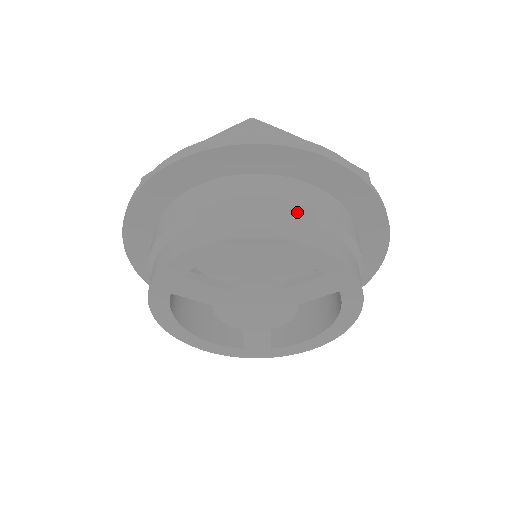
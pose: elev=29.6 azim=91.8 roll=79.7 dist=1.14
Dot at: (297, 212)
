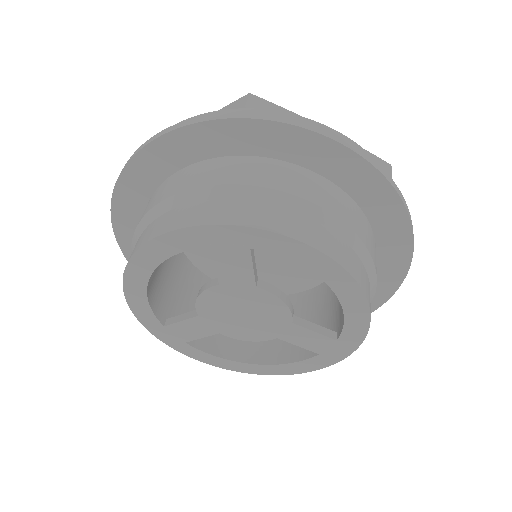
Dot at: (374, 280)
